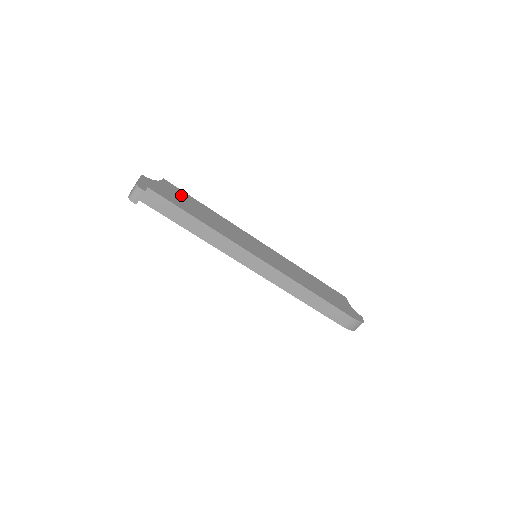
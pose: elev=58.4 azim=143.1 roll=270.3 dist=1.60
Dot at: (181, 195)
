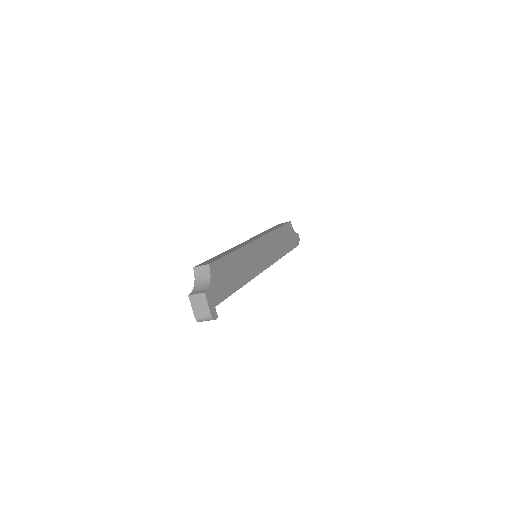
Dot at: (223, 269)
